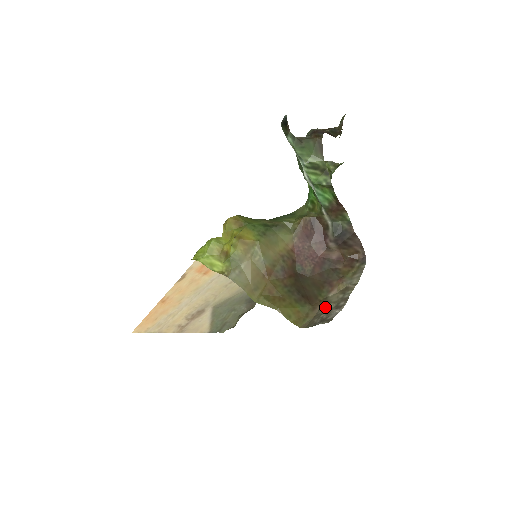
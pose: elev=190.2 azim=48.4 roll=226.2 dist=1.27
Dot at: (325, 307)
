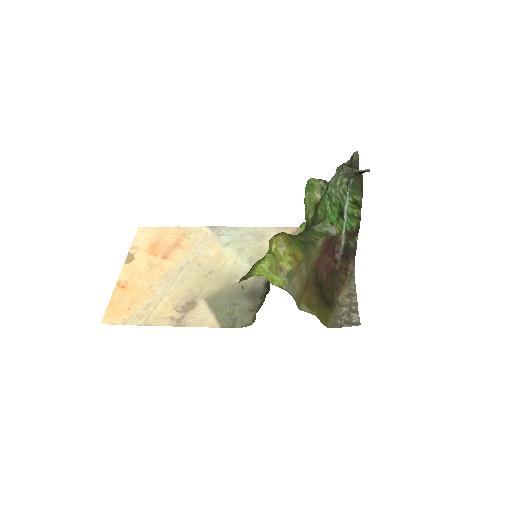
Dot at: (341, 310)
